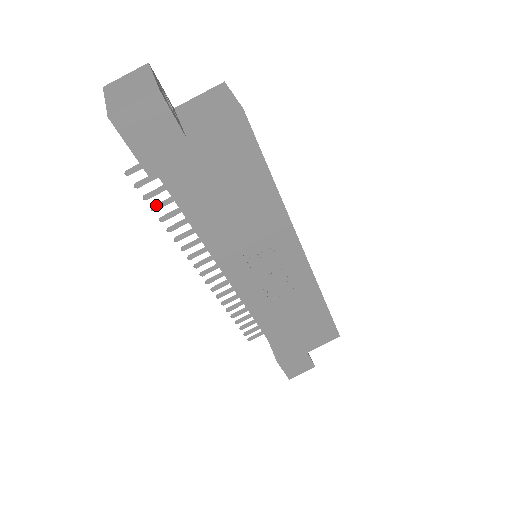
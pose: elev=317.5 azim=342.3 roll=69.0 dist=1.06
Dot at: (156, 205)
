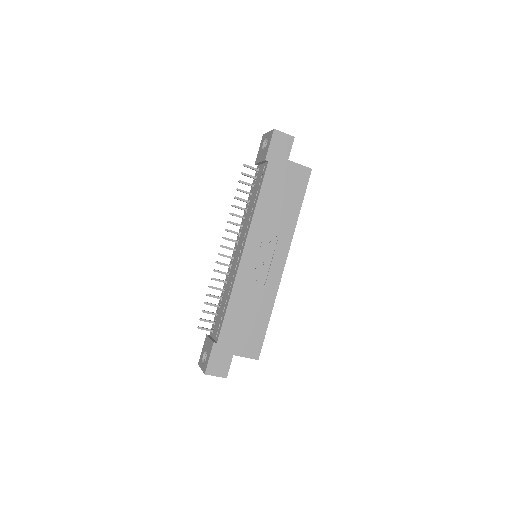
Dot at: (240, 189)
